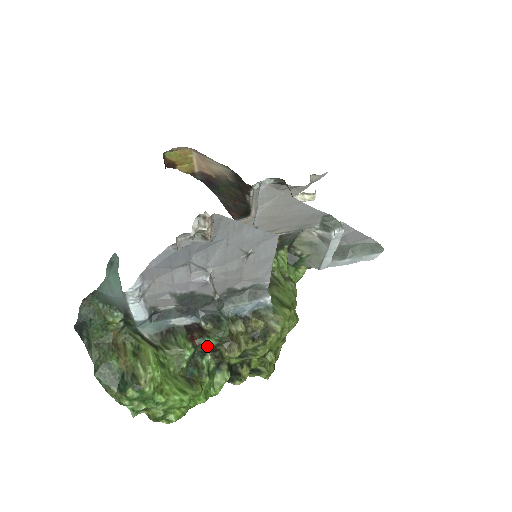
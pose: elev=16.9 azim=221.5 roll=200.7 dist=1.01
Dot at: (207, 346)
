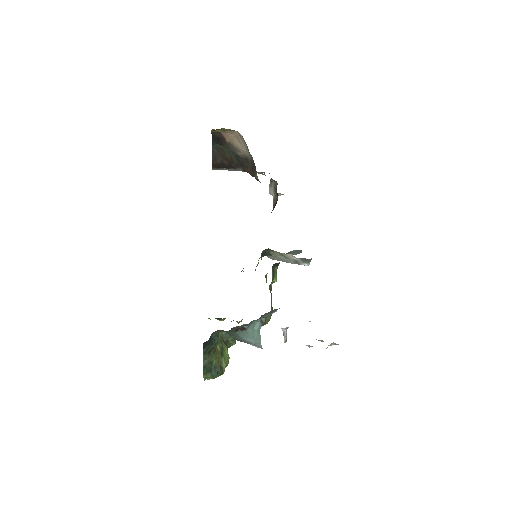
Dot at: occluded
